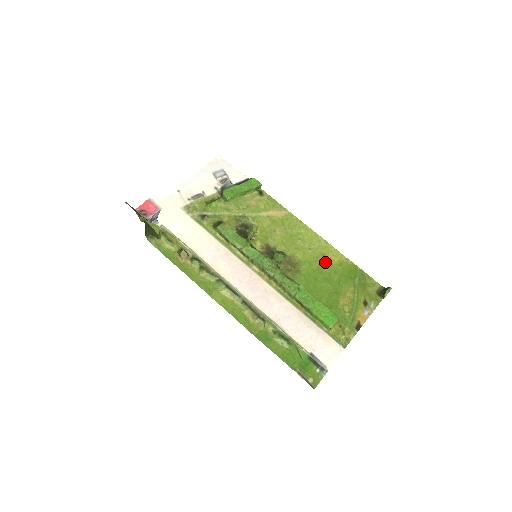
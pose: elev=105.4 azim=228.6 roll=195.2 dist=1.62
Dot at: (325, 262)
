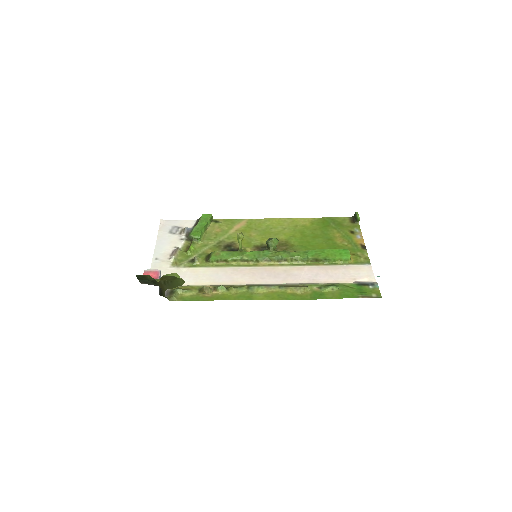
Dot at: (302, 229)
